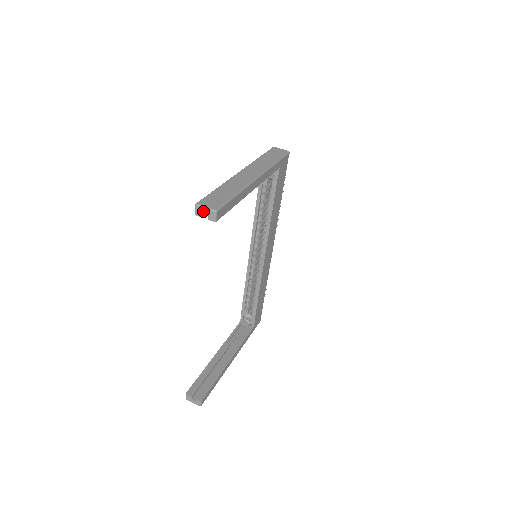
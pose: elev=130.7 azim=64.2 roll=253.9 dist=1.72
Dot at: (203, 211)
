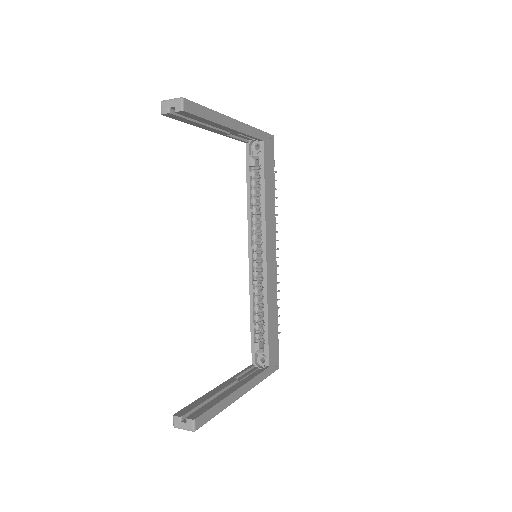
Dot at: (169, 104)
